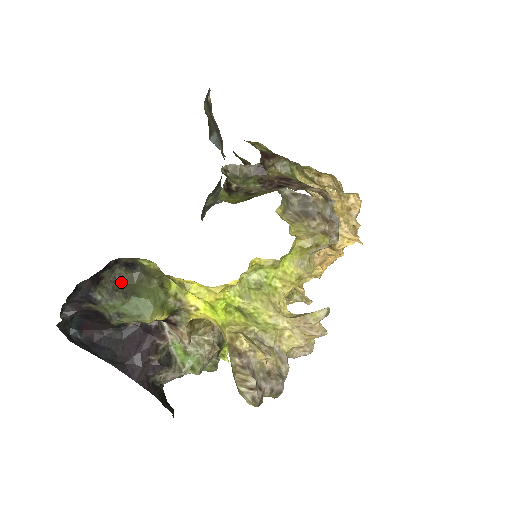
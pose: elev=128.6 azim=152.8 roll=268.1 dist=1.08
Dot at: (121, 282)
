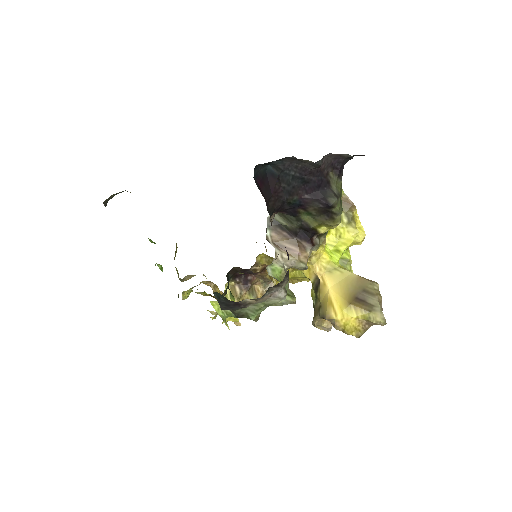
Dot at: occluded
